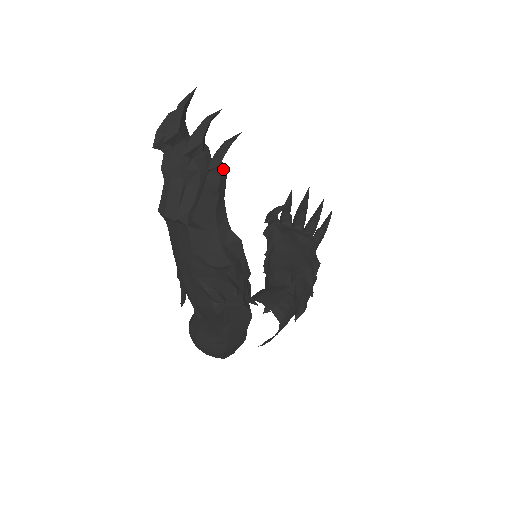
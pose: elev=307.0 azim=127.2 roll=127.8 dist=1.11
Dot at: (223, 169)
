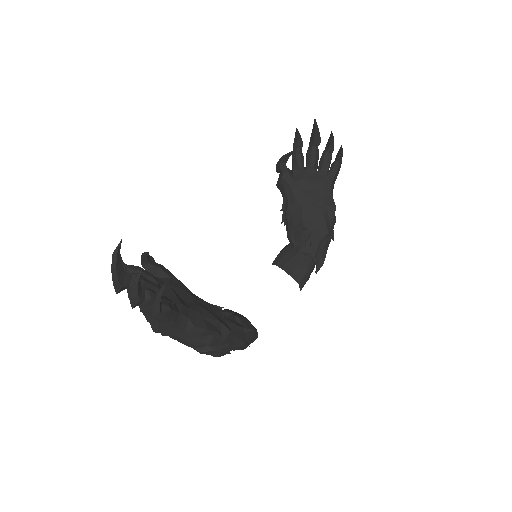
Dot at: (165, 309)
